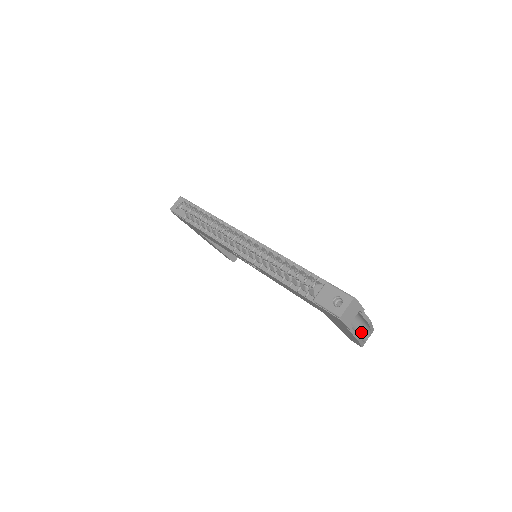
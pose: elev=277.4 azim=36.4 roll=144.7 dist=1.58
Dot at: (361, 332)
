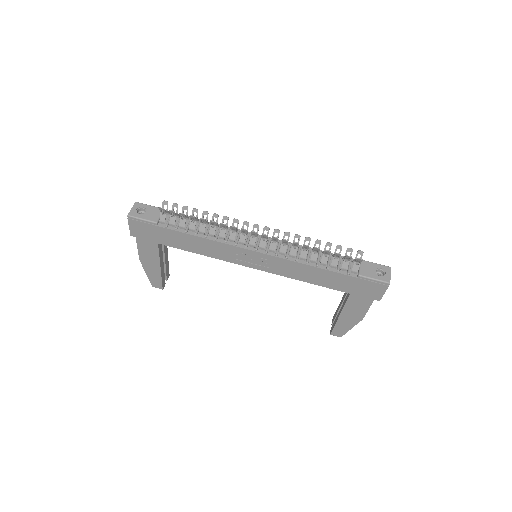
Dot at: occluded
